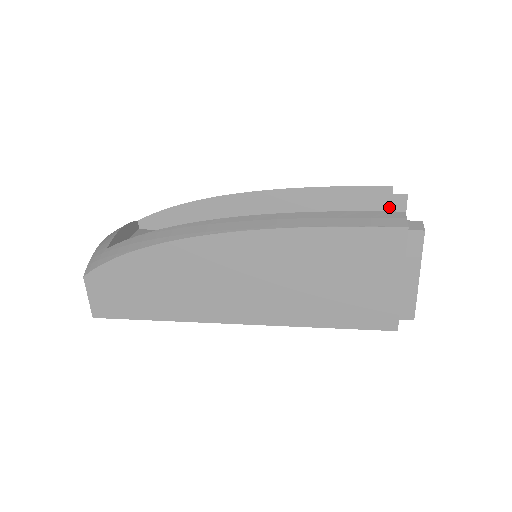
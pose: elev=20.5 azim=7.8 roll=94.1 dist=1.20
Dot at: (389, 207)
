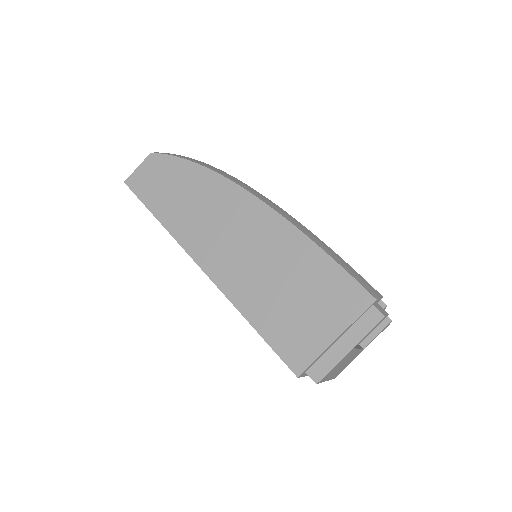
Dot at: occluded
